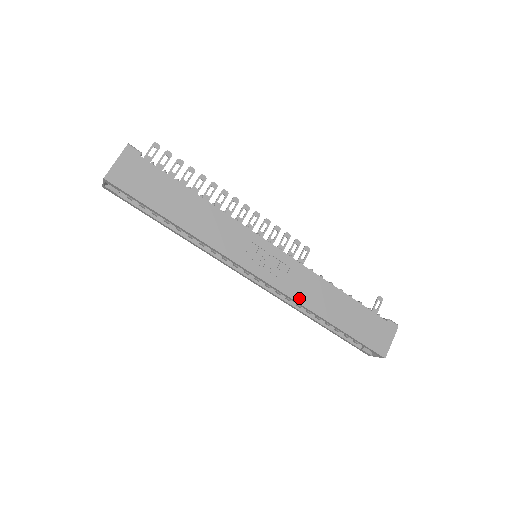
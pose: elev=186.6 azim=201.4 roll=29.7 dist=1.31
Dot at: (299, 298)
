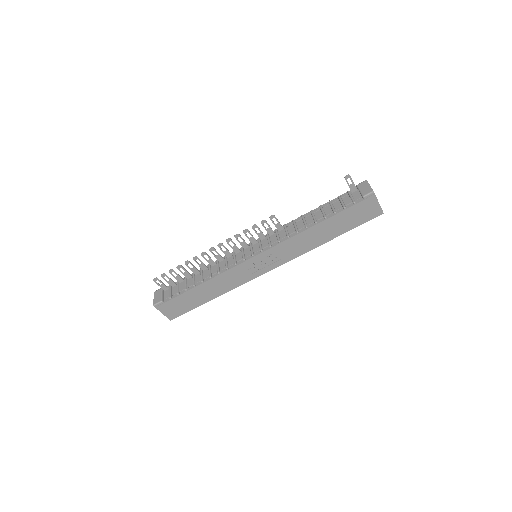
Dot at: (300, 253)
